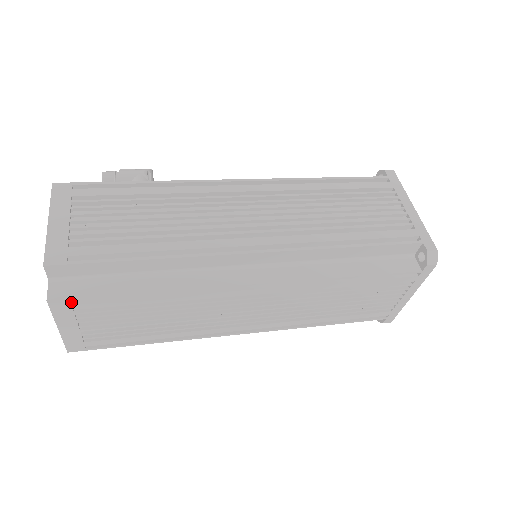
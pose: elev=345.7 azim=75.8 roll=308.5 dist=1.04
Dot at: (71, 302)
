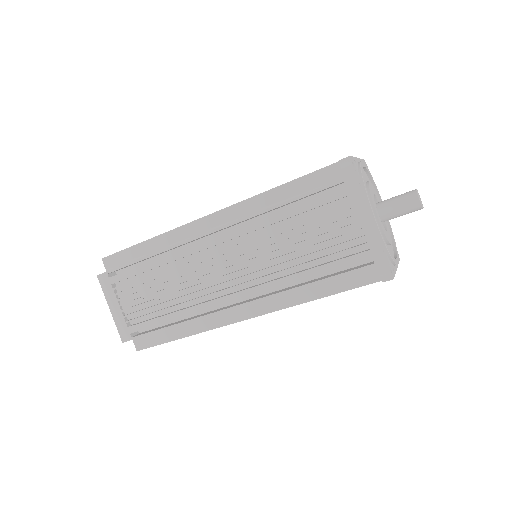
Dot at: (110, 277)
